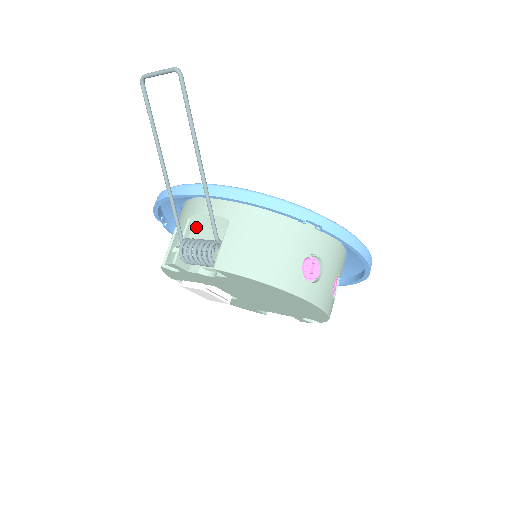
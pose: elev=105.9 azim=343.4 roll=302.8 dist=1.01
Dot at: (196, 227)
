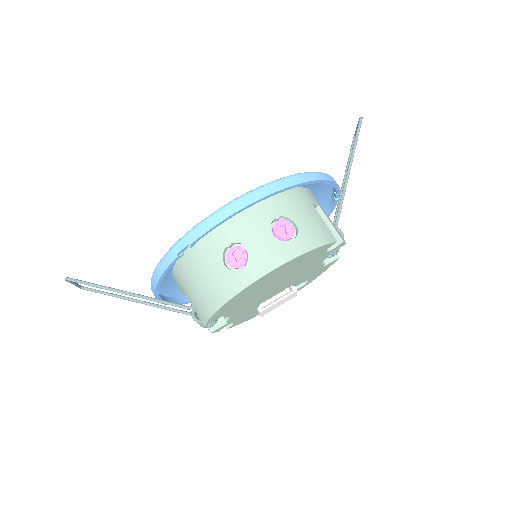
Dot at: occluded
